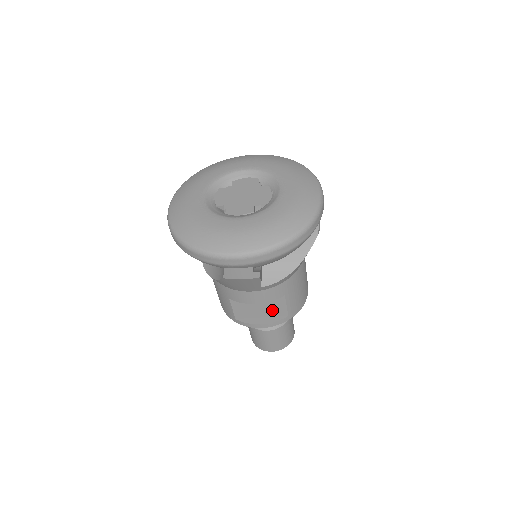
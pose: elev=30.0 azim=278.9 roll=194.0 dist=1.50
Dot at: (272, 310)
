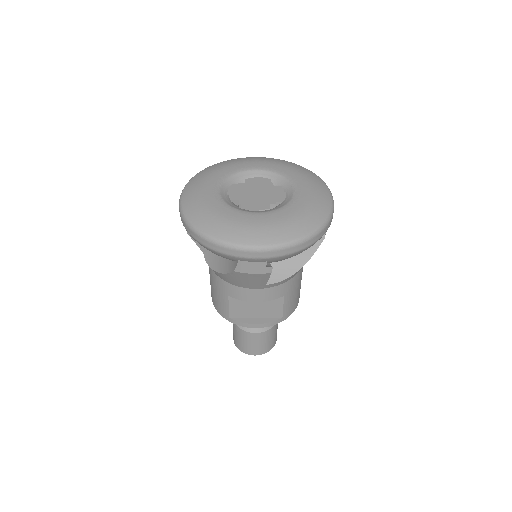
Dot at: (268, 310)
